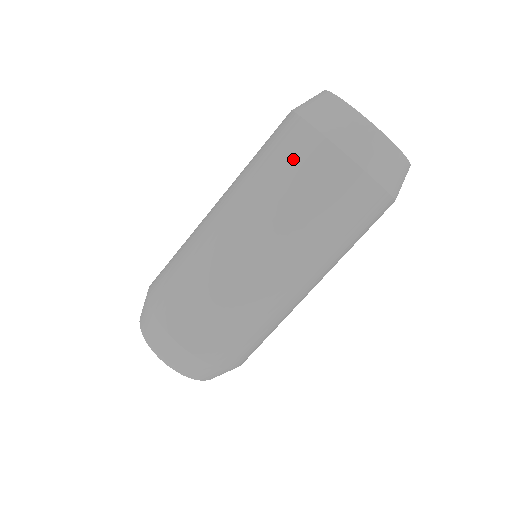
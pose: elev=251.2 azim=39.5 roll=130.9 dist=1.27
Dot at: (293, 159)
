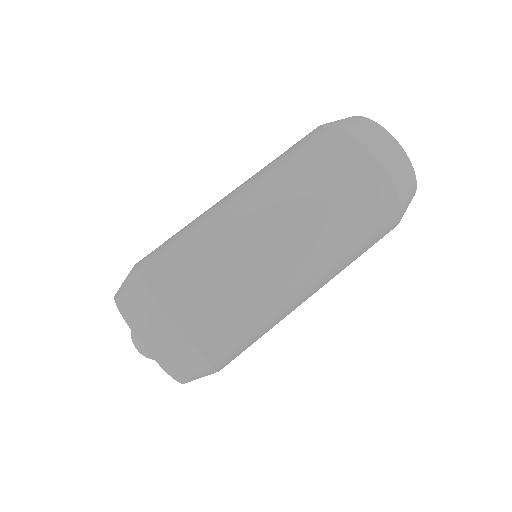
Dot at: occluded
